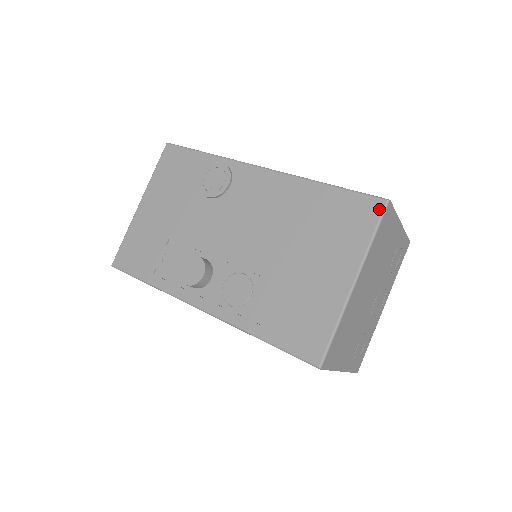
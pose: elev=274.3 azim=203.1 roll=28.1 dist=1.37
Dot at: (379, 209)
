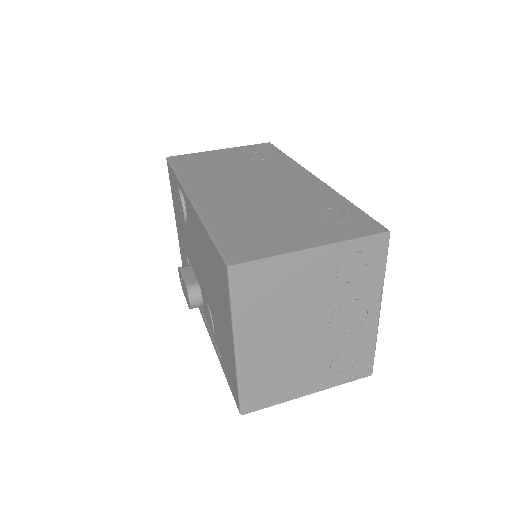
Dot at: (226, 275)
